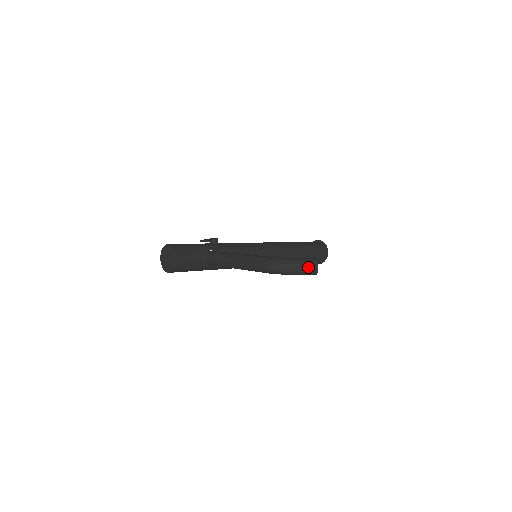
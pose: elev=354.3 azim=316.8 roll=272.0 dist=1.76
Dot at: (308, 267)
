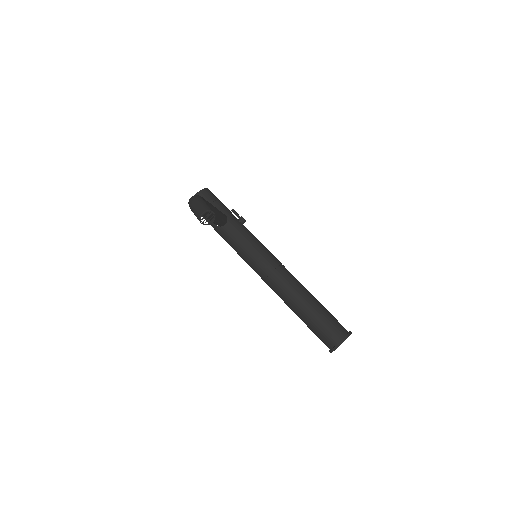
Dot at: (199, 208)
